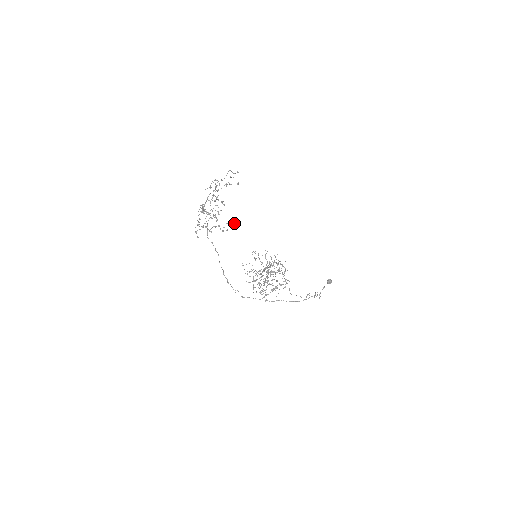
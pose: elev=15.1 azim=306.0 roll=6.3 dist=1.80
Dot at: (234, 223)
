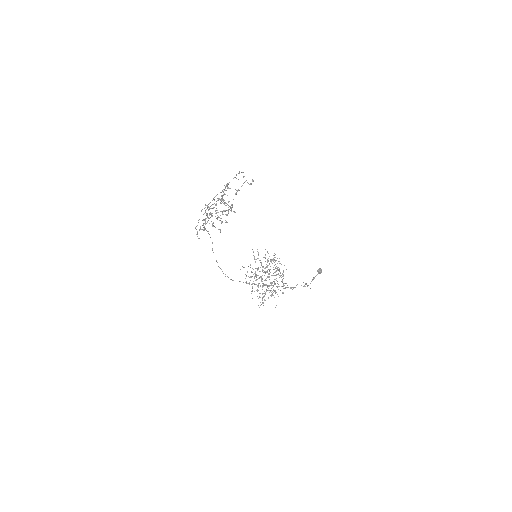
Dot at: occluded
